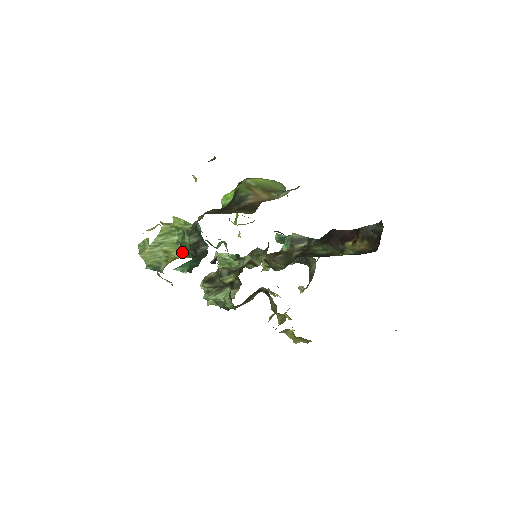
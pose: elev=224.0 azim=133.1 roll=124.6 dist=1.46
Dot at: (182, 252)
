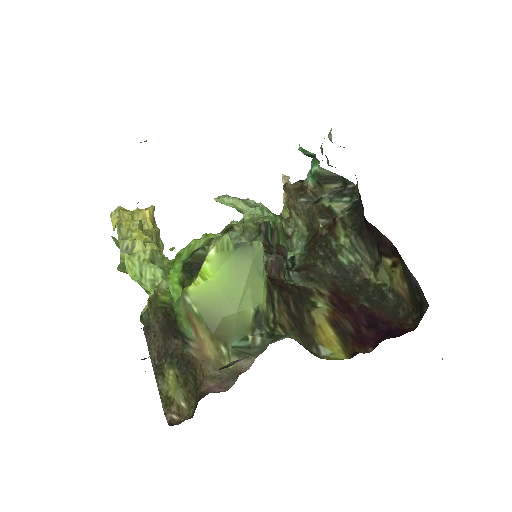
Dot at: occluded
